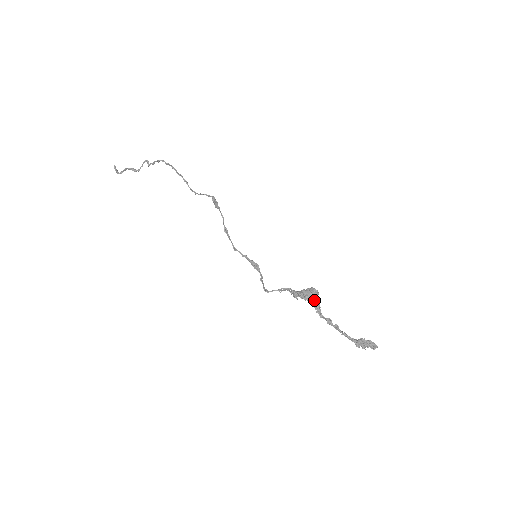
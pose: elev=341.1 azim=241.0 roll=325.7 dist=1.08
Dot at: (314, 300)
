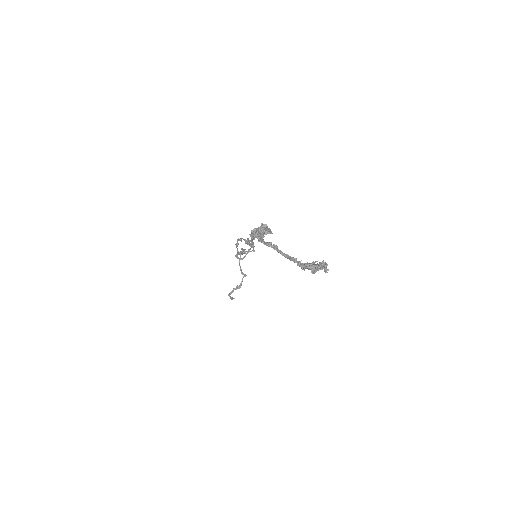
Dot at: (258, 230)
